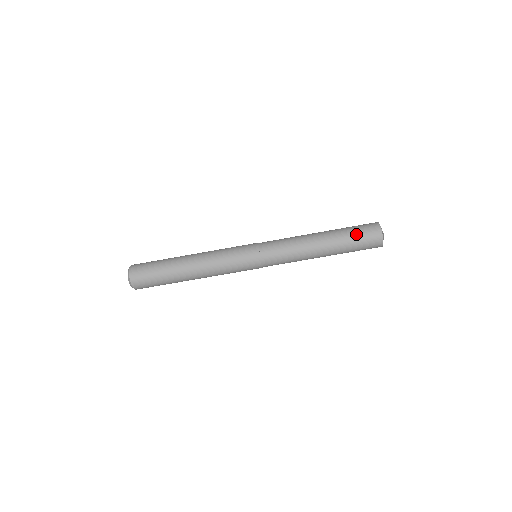
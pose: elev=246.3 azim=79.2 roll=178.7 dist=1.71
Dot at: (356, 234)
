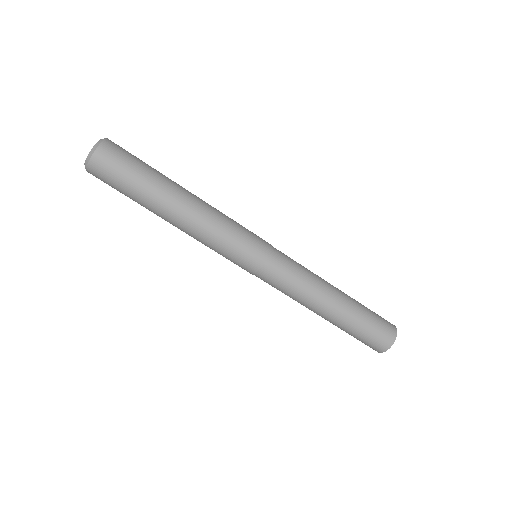
Dot at: (369, 328)
